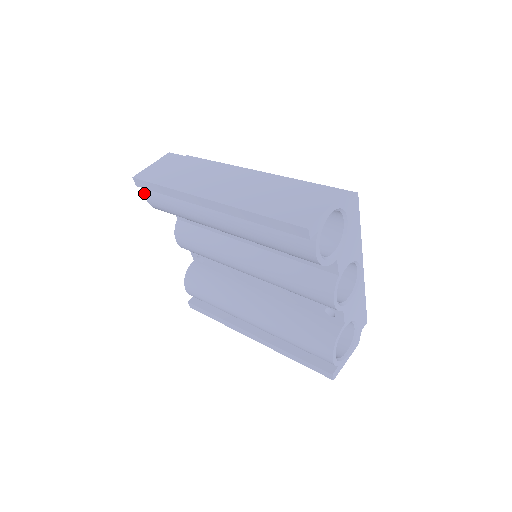
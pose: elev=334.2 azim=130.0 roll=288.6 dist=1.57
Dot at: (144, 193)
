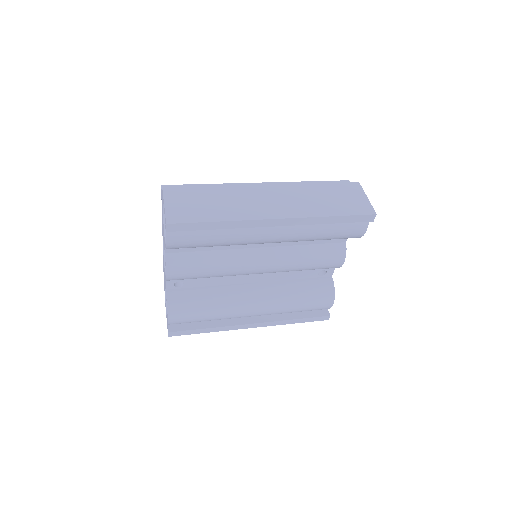
Dot at: (166, 237)
